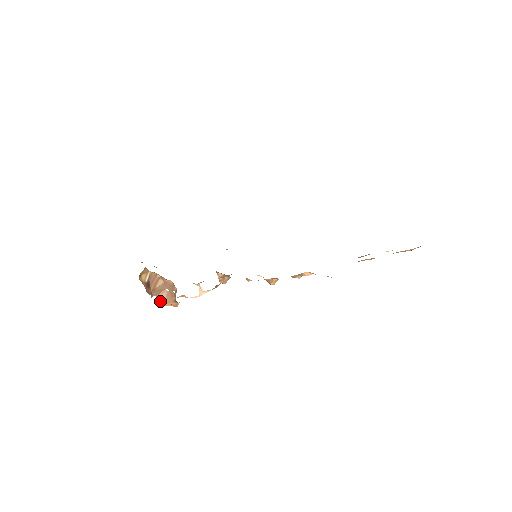
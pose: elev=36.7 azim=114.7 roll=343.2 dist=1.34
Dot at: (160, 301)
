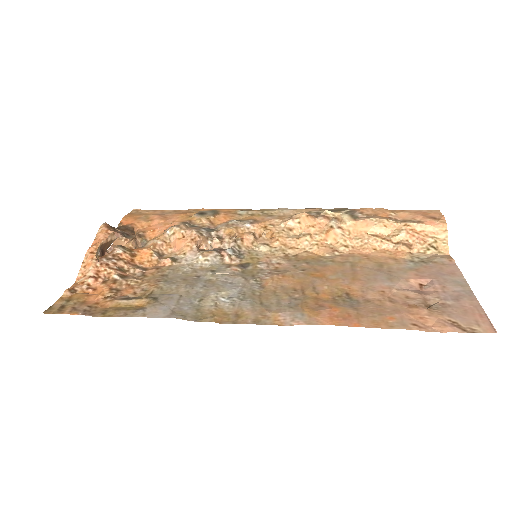
Dot at: occluded
